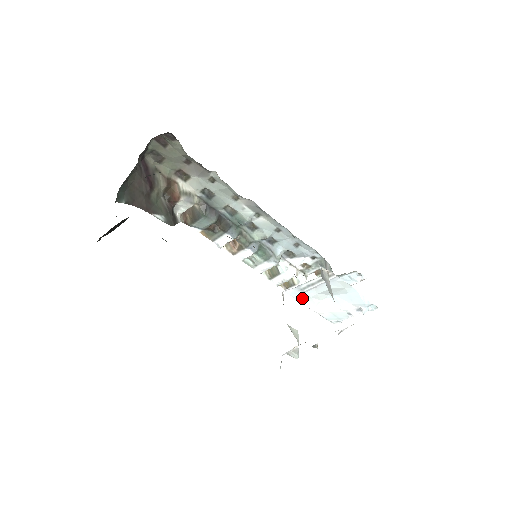
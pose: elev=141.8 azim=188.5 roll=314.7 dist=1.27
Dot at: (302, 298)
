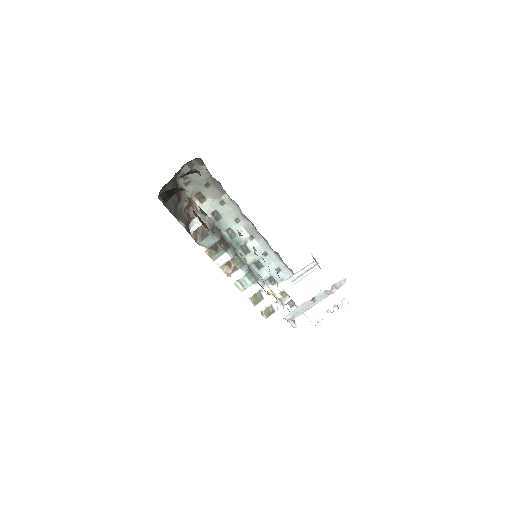
Dot at: (292, 292)
